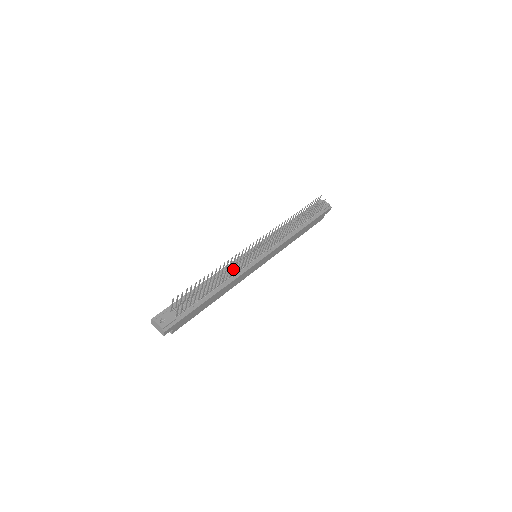
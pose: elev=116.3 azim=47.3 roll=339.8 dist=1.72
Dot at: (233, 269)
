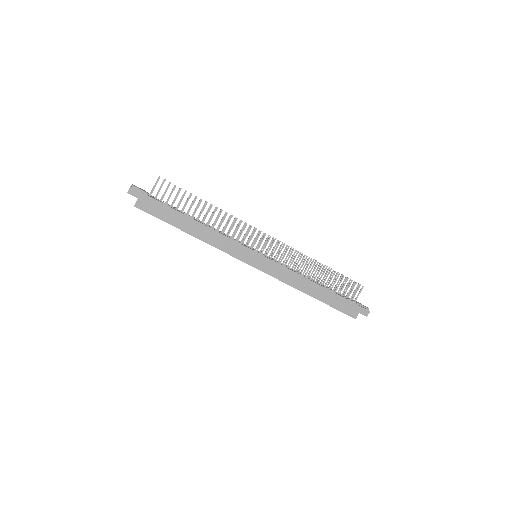
Dot at: (226, 235)
